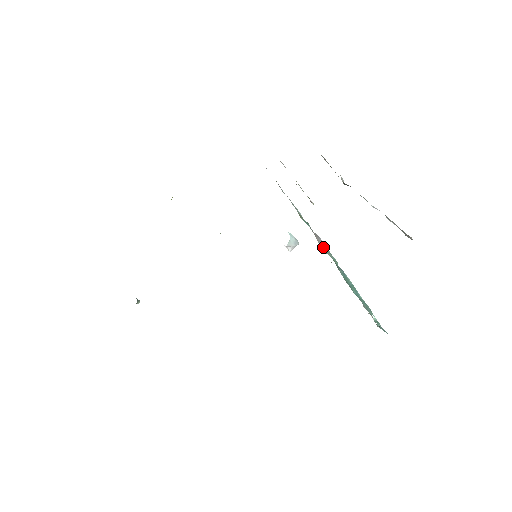
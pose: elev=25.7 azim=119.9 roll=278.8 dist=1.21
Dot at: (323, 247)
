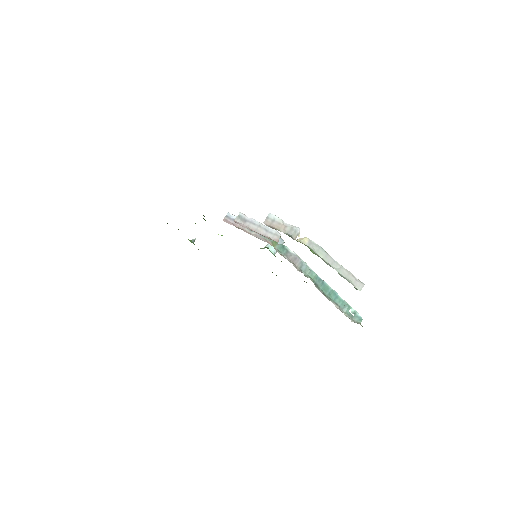
Dot at: (301, 267)
